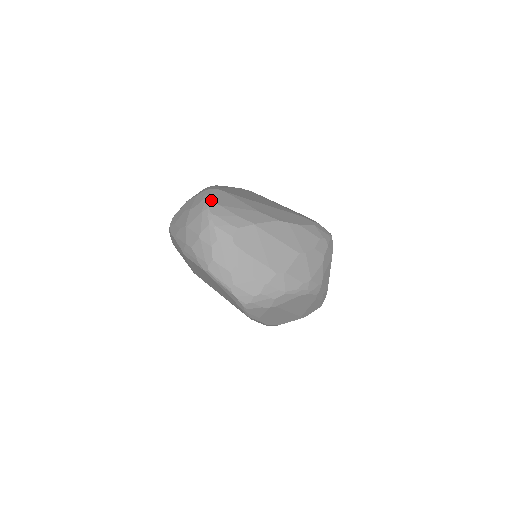
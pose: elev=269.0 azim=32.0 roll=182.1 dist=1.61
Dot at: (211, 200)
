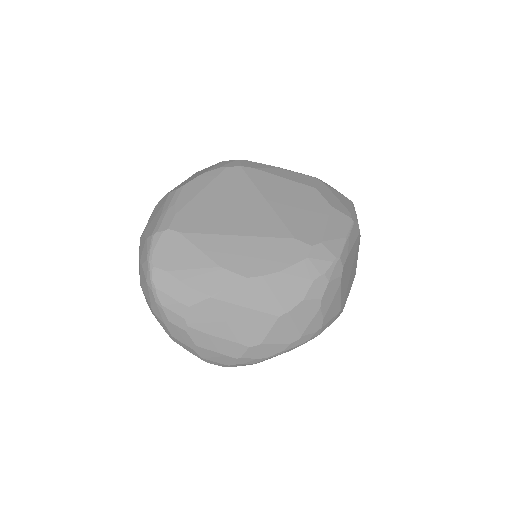
Dot at: (155, 263)
